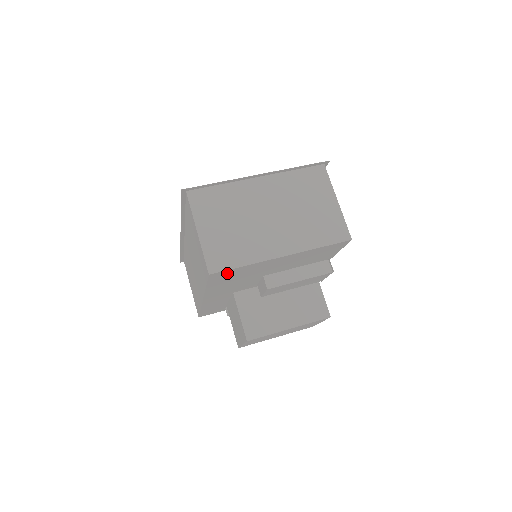
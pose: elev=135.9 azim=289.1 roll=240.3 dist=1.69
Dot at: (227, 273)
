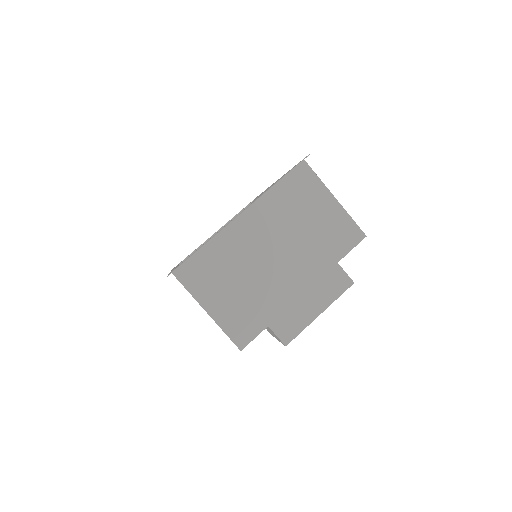
Dot at: occluded
